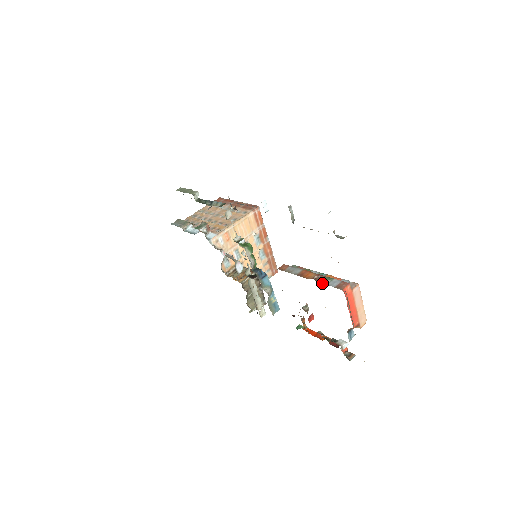
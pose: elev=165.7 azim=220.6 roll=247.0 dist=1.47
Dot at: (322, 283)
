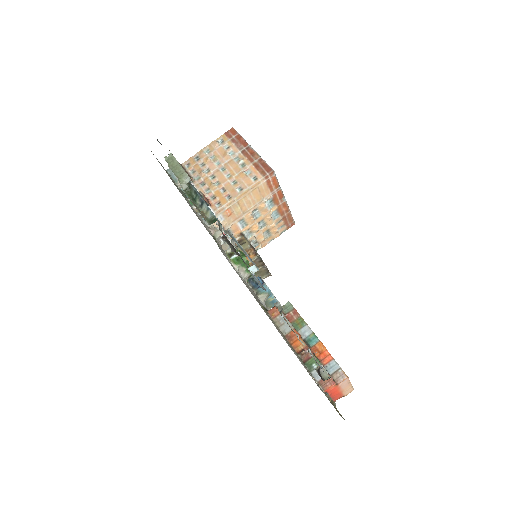
Dot at: (307, 367)
